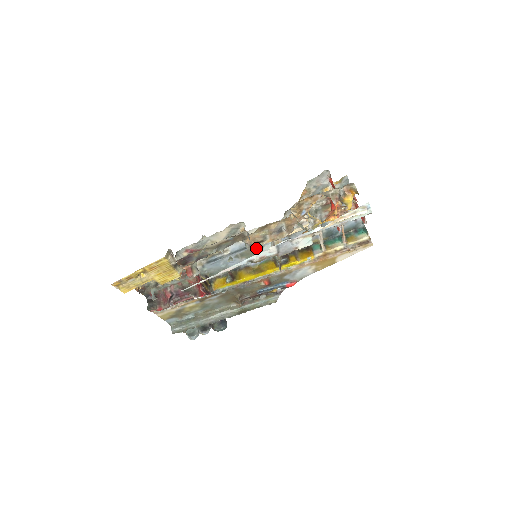
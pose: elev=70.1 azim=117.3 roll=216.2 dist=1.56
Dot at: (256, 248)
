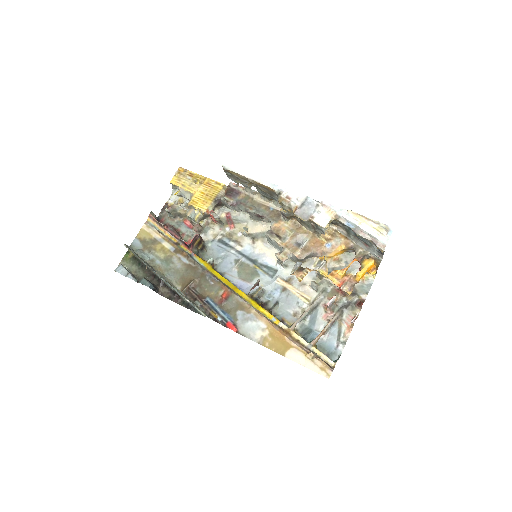
Dot at: (254, 271)
